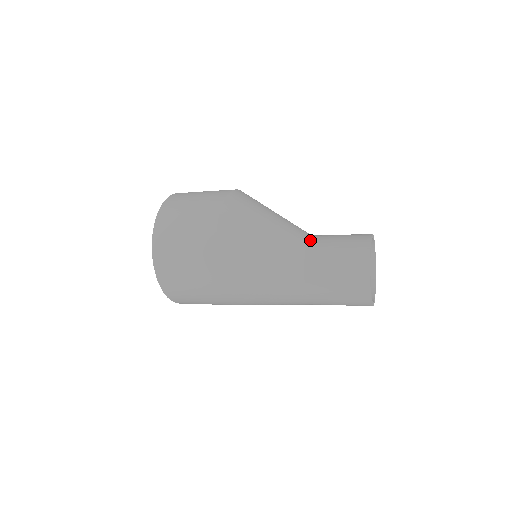
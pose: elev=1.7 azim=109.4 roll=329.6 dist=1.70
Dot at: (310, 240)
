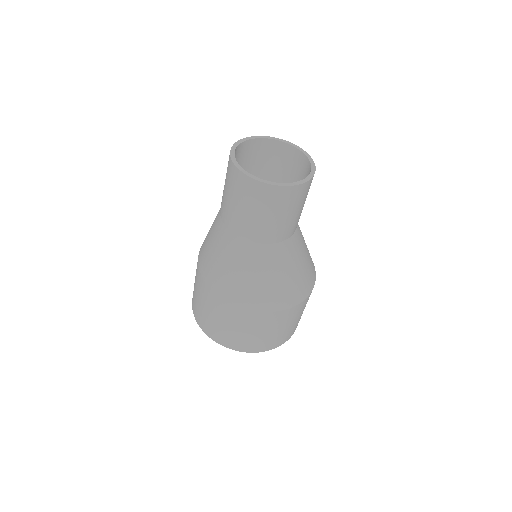
Dot at: occluded
